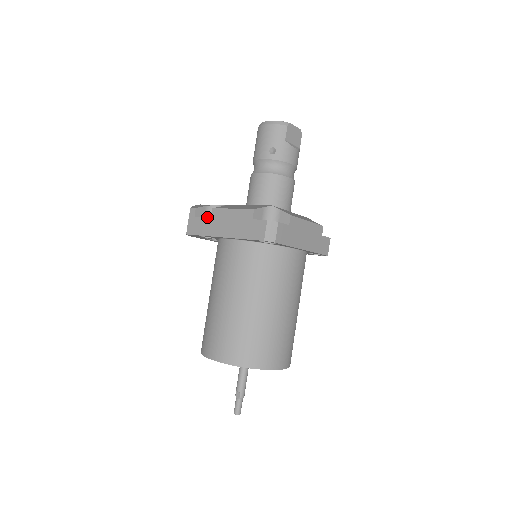
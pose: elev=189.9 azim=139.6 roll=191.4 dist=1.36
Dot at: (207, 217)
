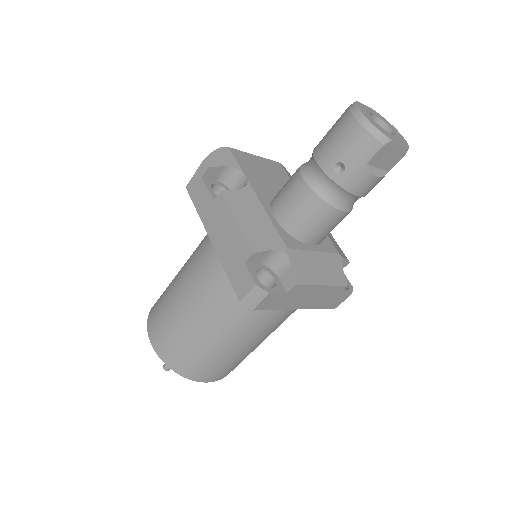
Dot at: (211, 195)
